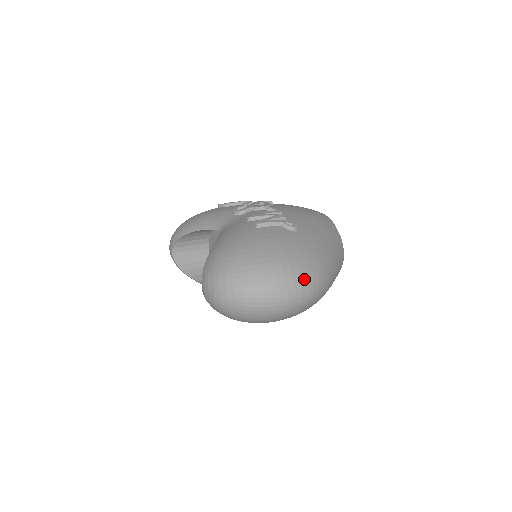
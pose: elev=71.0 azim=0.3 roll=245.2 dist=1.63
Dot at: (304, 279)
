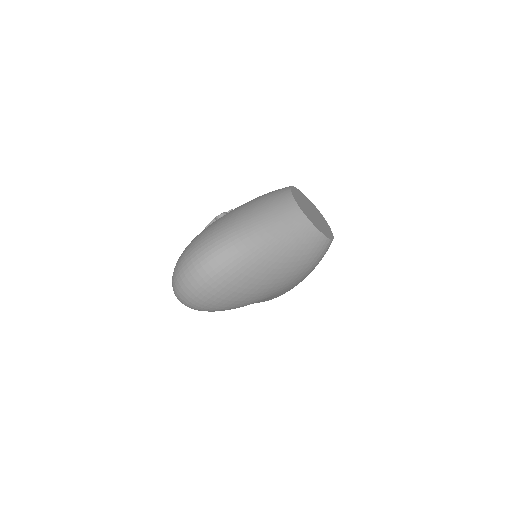
Dot at: (205, 248)
